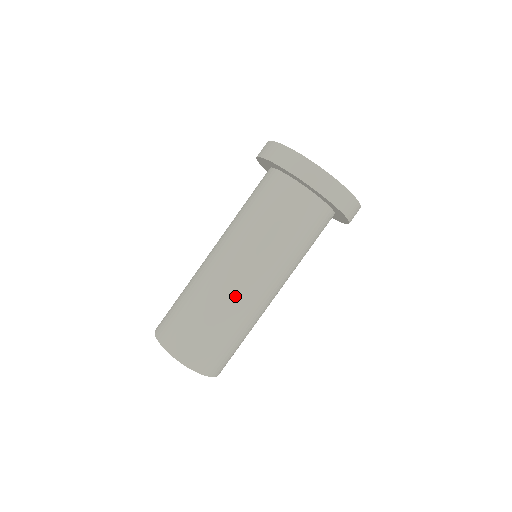
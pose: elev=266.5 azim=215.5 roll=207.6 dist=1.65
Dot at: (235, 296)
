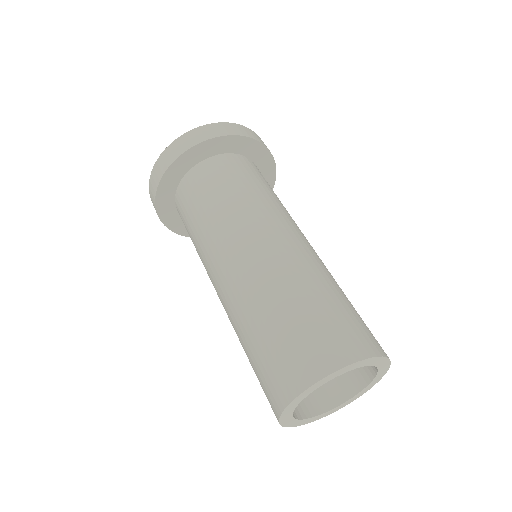
Dot at: (254, 276)
